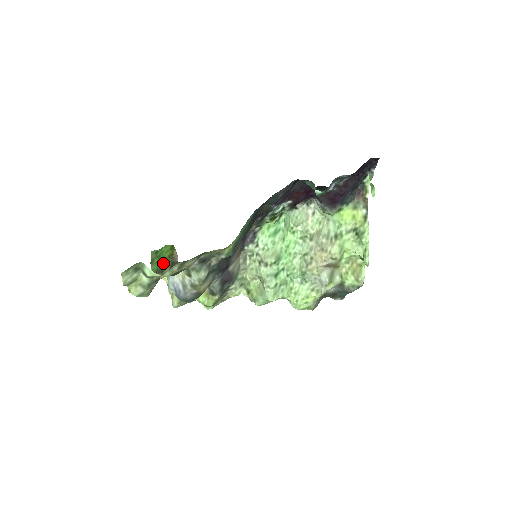
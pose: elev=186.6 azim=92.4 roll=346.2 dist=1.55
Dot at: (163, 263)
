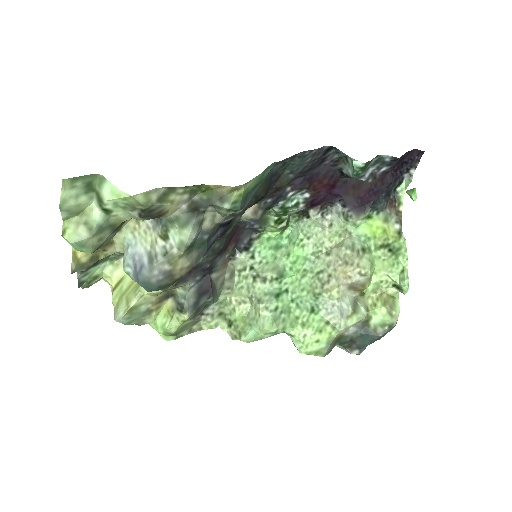
Dot at: occluded
